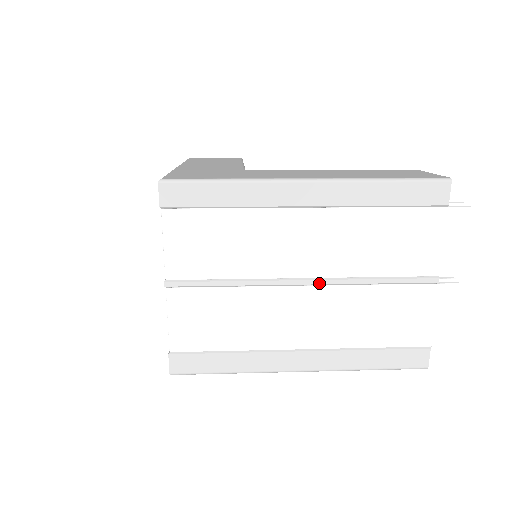
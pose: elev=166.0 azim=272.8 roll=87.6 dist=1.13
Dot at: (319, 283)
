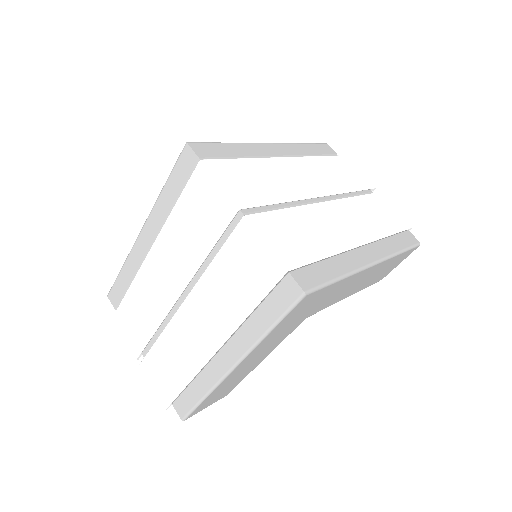
Dot at: (326, 199)
